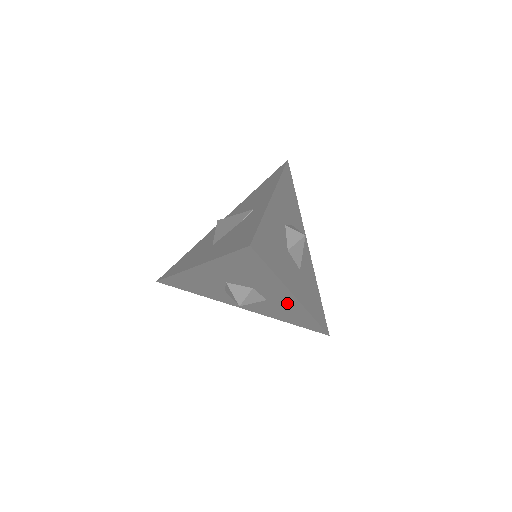
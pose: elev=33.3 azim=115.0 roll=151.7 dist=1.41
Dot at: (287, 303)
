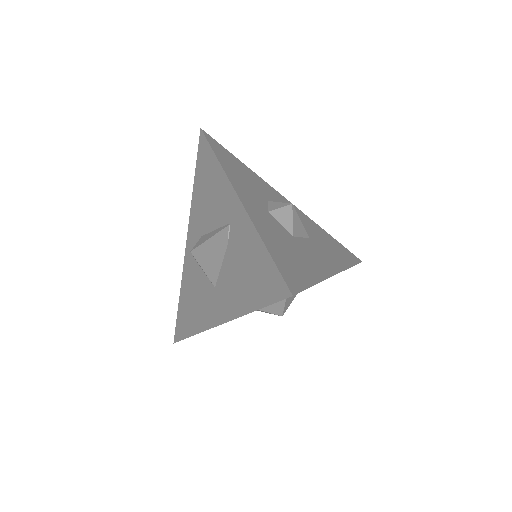
Dot at: occluded
